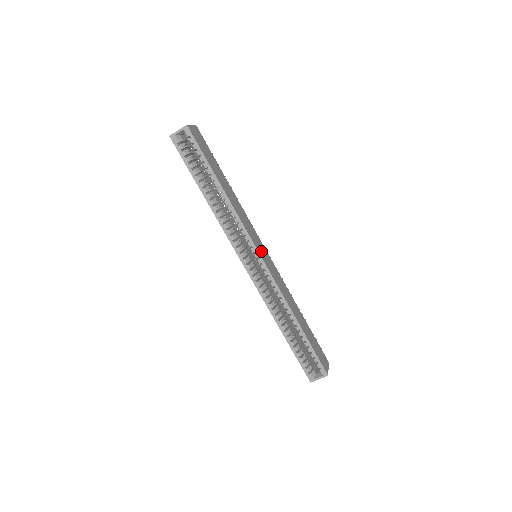
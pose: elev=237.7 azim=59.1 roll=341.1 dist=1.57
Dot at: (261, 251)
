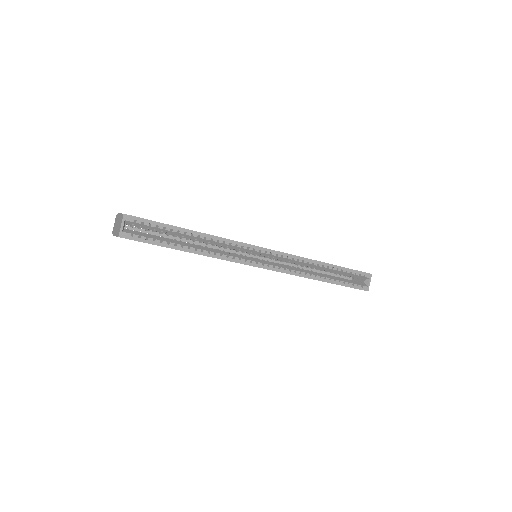
Dot at: occluded
